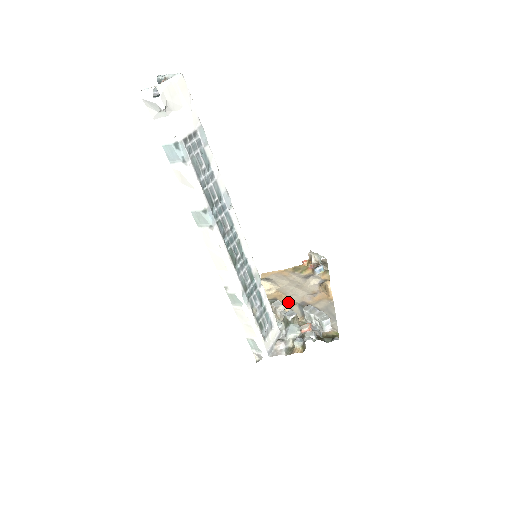
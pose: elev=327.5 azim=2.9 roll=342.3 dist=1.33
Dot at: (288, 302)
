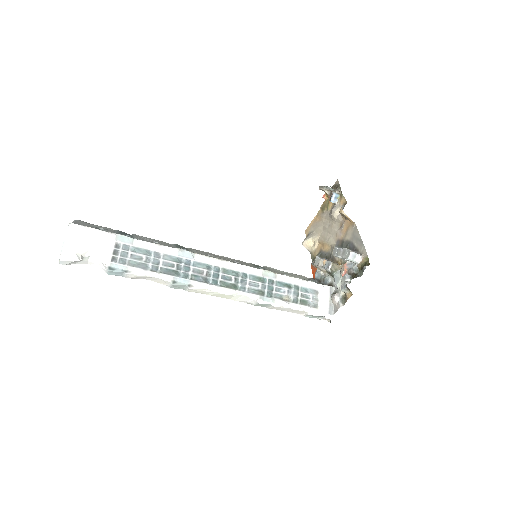
Dot at: (329, 248)
